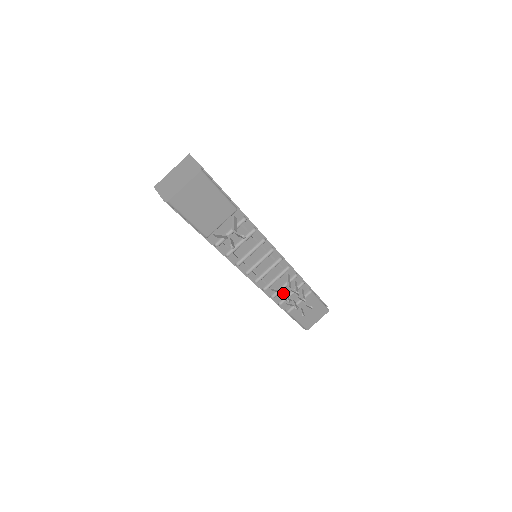
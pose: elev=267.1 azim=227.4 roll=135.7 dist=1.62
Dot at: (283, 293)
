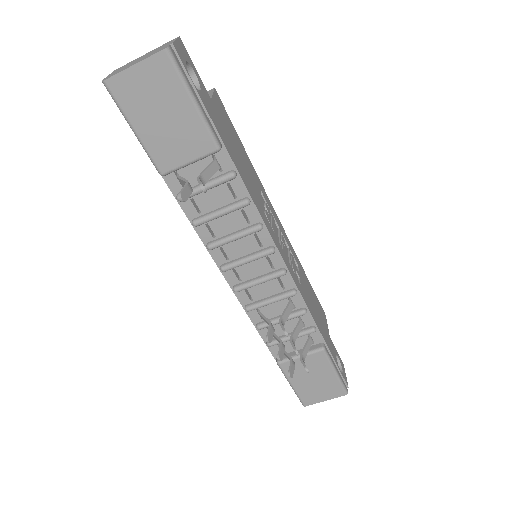
Dot at: (278, 330)
